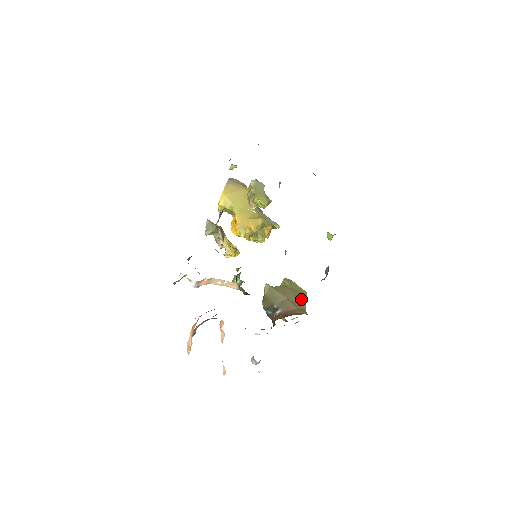
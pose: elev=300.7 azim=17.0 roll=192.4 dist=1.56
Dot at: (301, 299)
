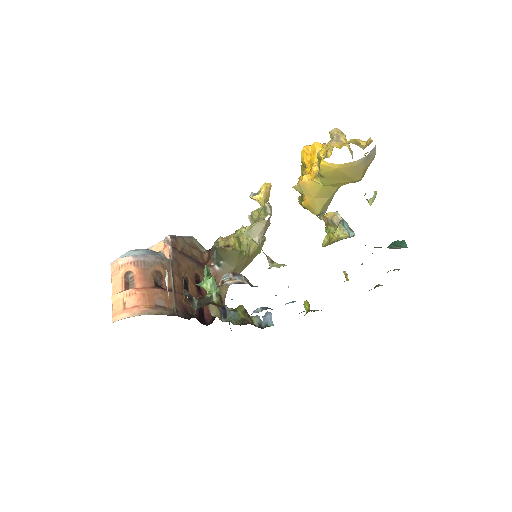
Dot at: (245, 266)
